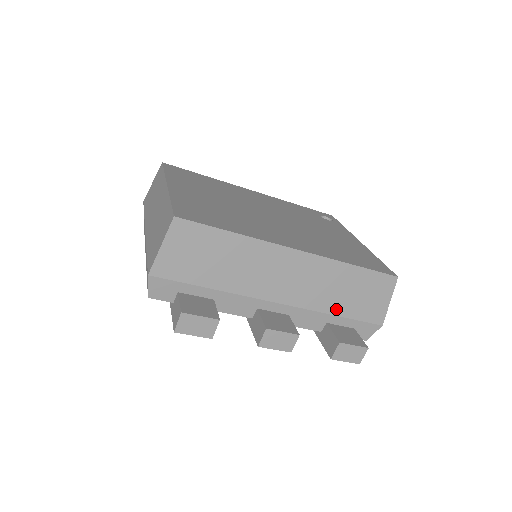
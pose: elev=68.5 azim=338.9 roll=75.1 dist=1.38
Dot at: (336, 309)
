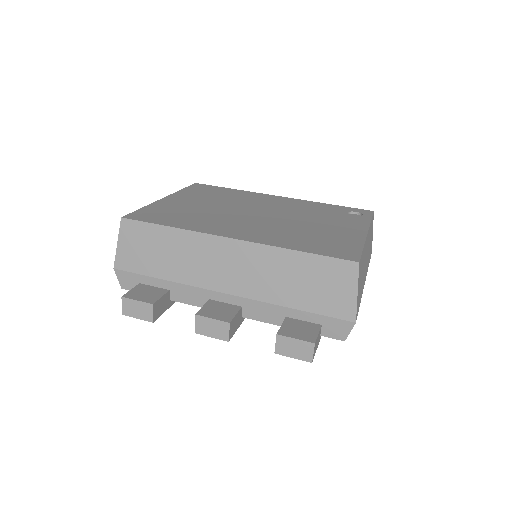
Dot at: (290, 301)
